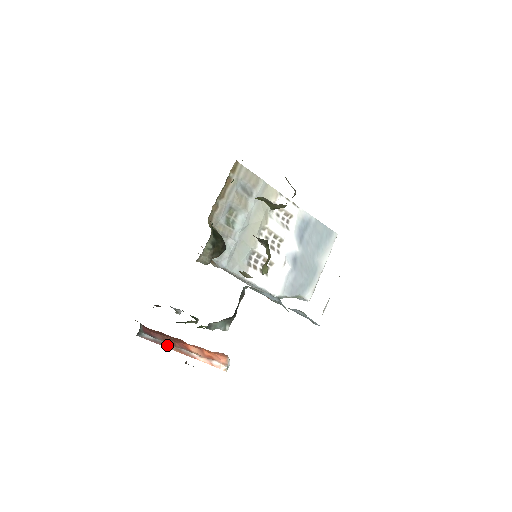
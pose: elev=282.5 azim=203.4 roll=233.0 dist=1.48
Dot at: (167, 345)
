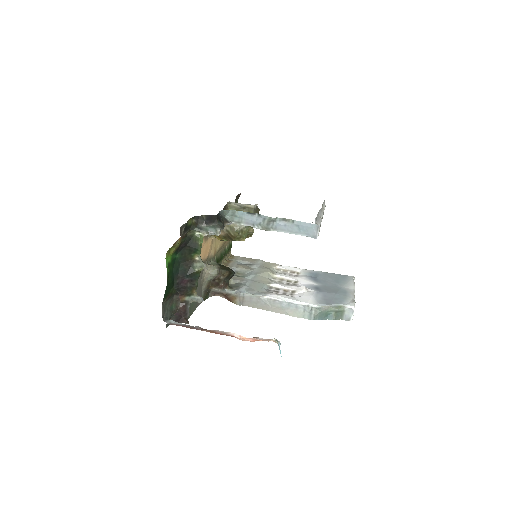
Dot at: (198, 328)
